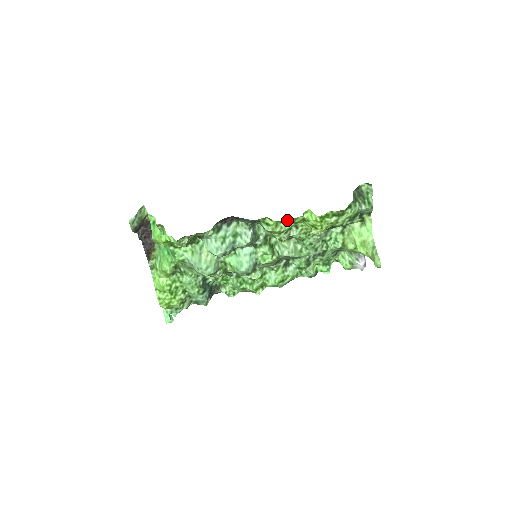
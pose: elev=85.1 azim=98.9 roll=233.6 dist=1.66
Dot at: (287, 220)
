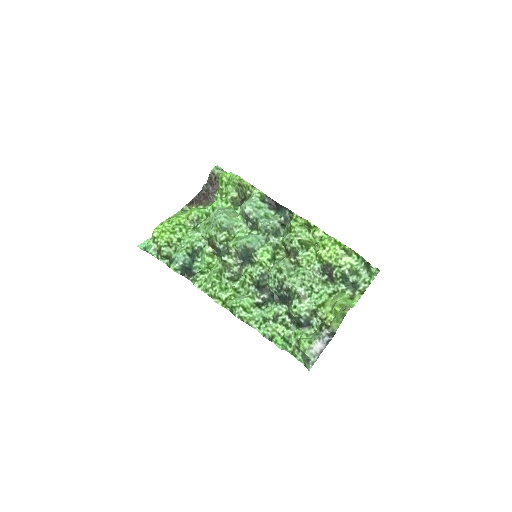
Dot at: (310, 229)
